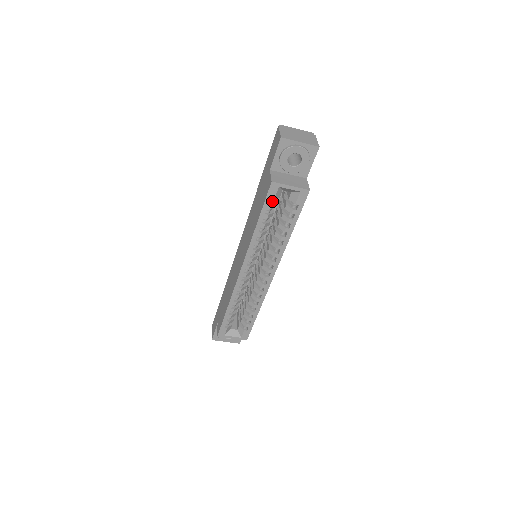
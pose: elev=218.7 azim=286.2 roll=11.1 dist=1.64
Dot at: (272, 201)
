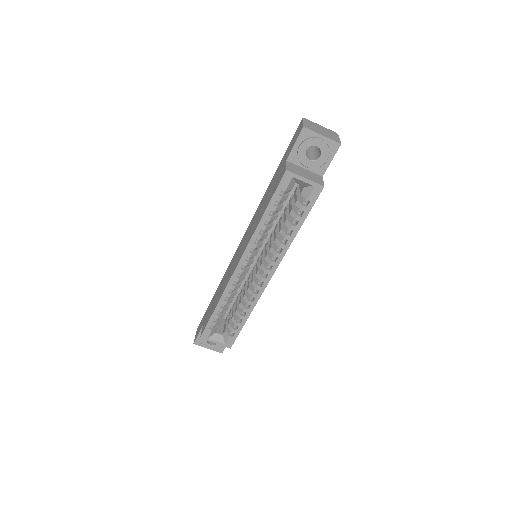
Dot at: (283, 192)
